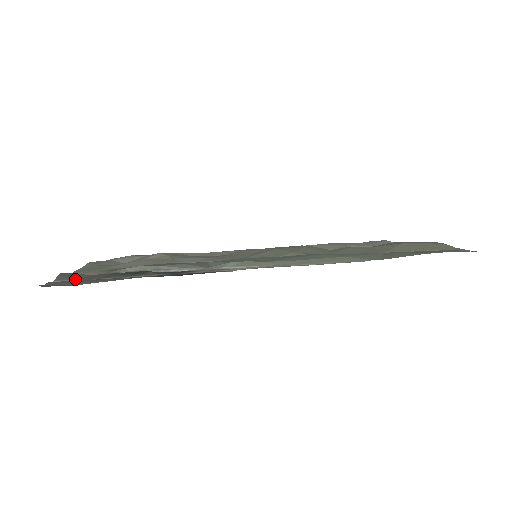
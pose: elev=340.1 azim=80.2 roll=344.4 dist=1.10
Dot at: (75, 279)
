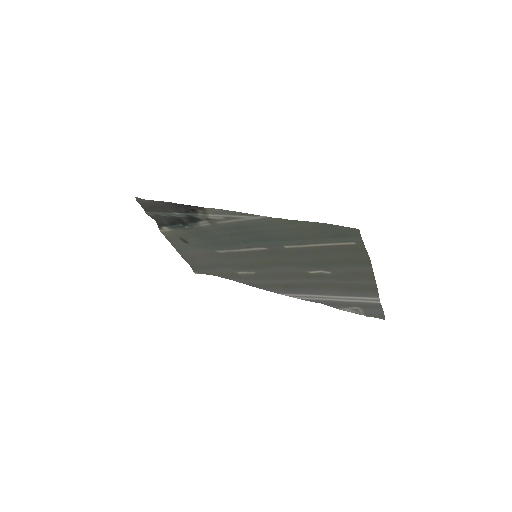
Dot at: (156, 217)
